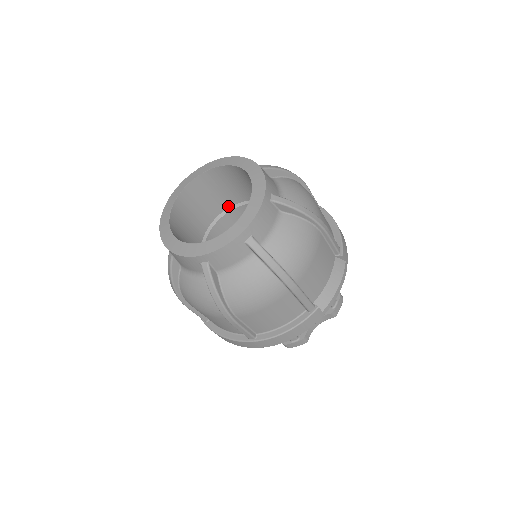
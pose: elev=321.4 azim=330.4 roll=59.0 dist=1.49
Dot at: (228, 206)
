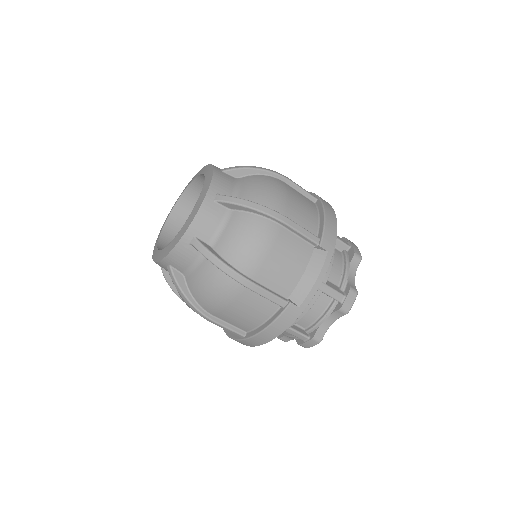
Dot at: occluded
